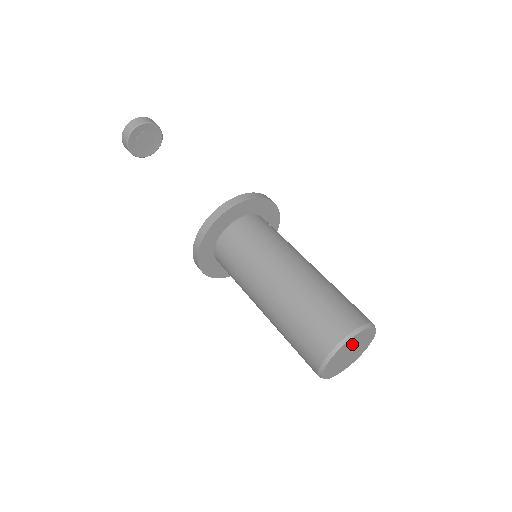
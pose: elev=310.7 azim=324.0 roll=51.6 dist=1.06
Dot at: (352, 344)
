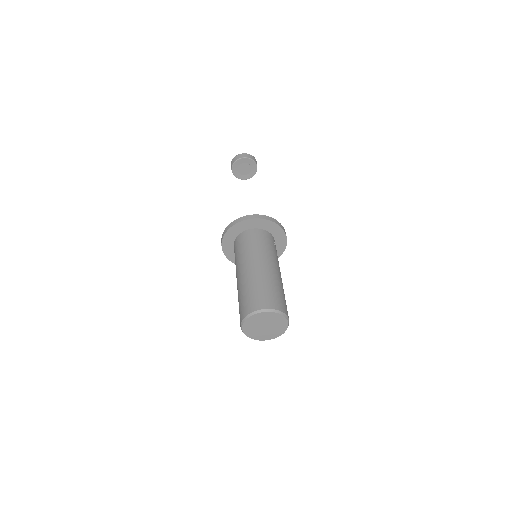
Dot at: (268, 319)
